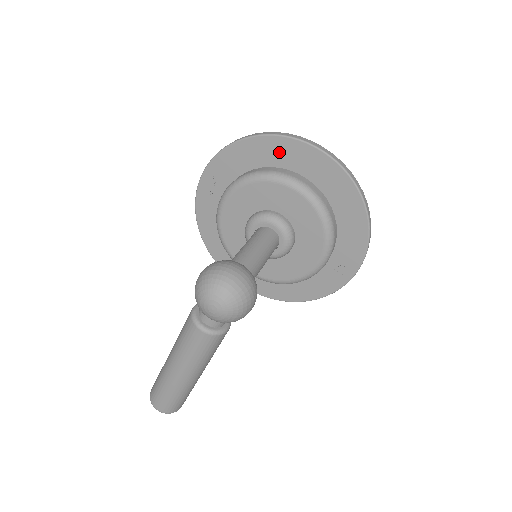
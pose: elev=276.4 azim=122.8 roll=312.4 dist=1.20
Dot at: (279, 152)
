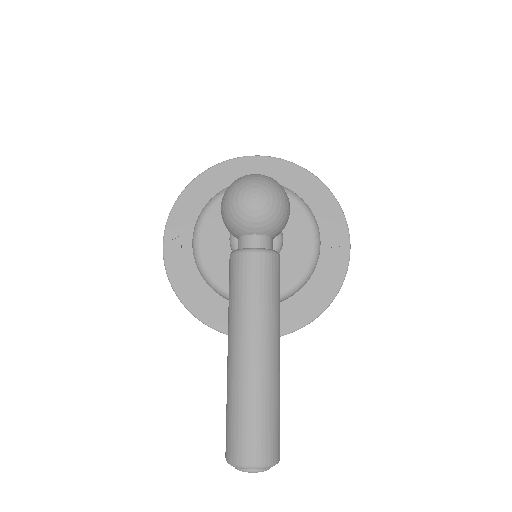
Dot at: (225, 176)
